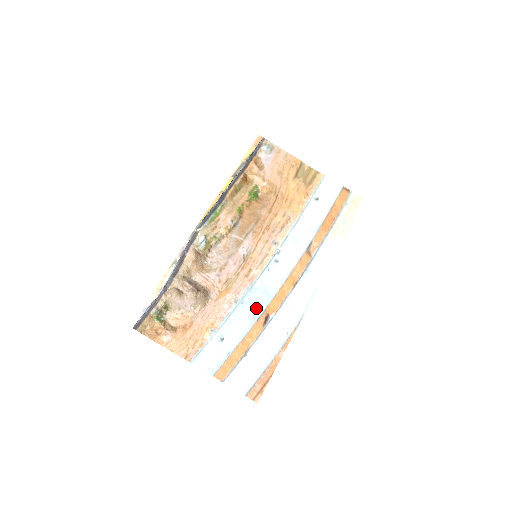
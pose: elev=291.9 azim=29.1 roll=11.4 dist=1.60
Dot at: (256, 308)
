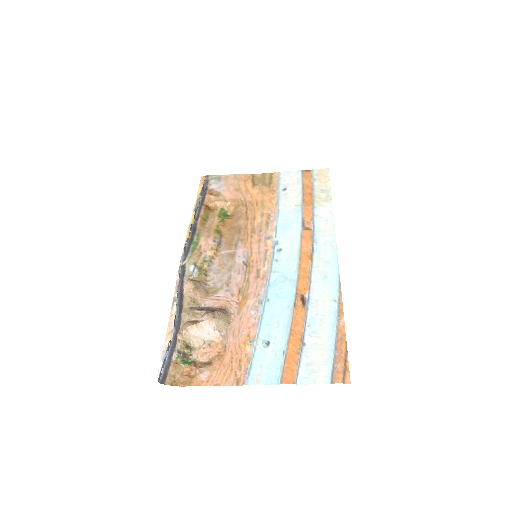
Dot at: (285, 297)
